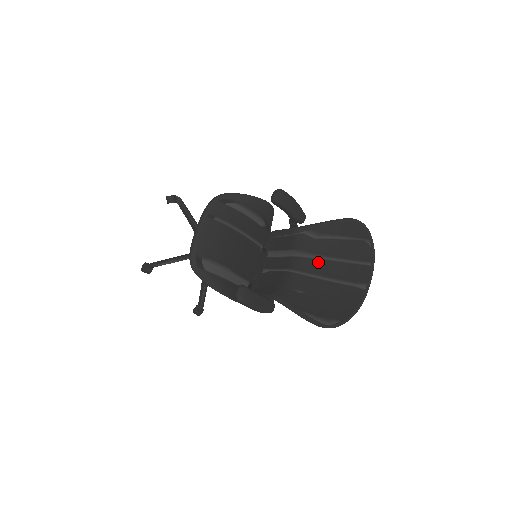
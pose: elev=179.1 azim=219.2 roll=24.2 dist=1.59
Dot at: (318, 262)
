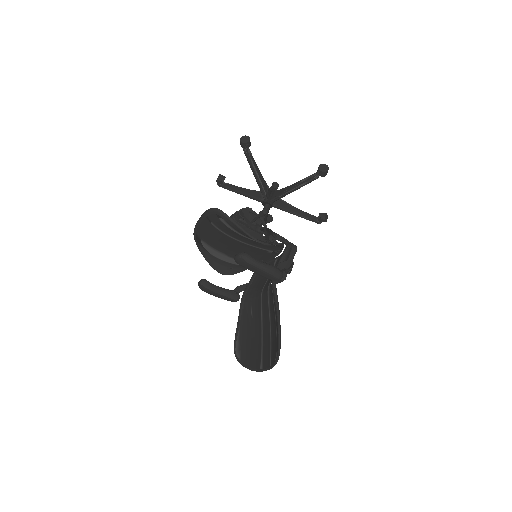
Dot at: (268, 314)
